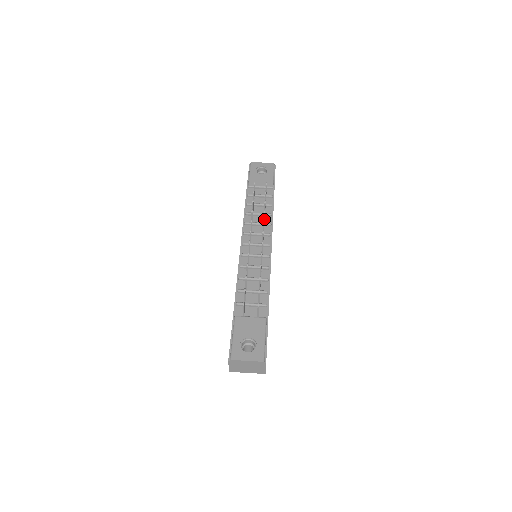
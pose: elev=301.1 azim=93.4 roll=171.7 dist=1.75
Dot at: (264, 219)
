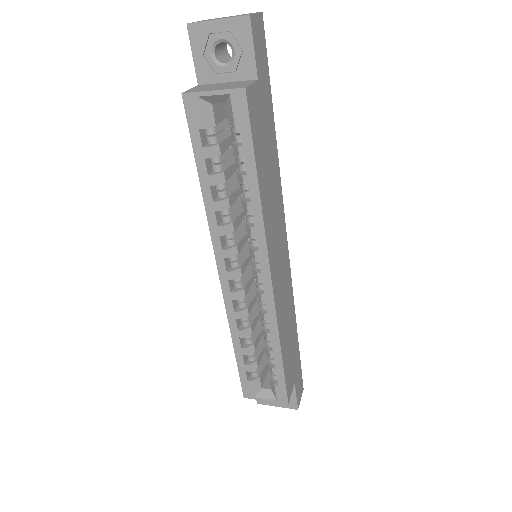
Dot at: occluded
